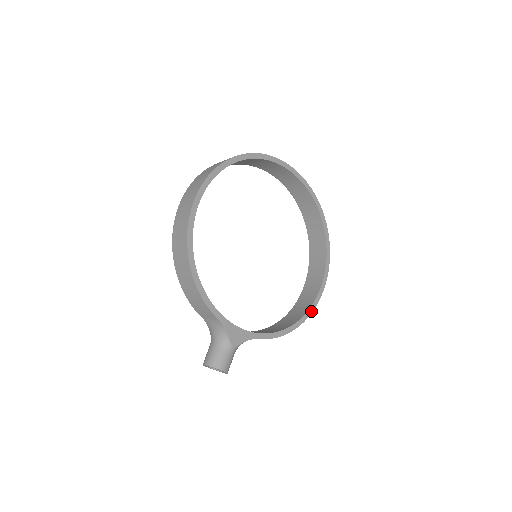
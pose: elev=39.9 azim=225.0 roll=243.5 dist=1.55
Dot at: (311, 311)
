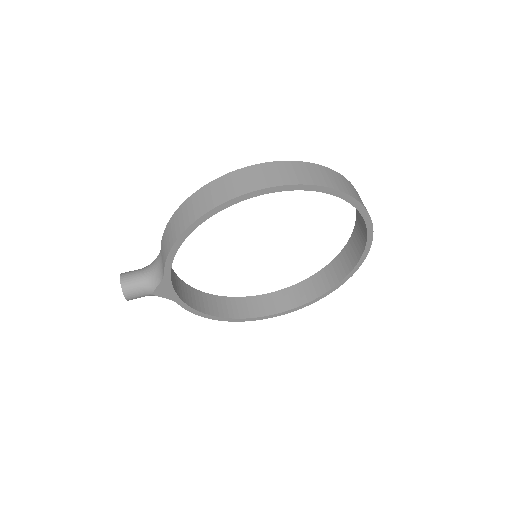
Dot at: (243, 320)
